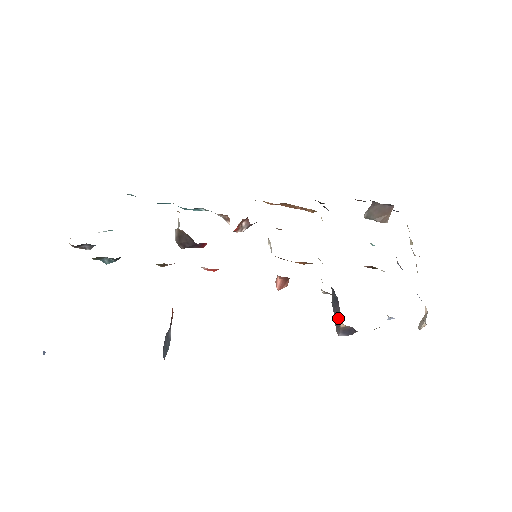
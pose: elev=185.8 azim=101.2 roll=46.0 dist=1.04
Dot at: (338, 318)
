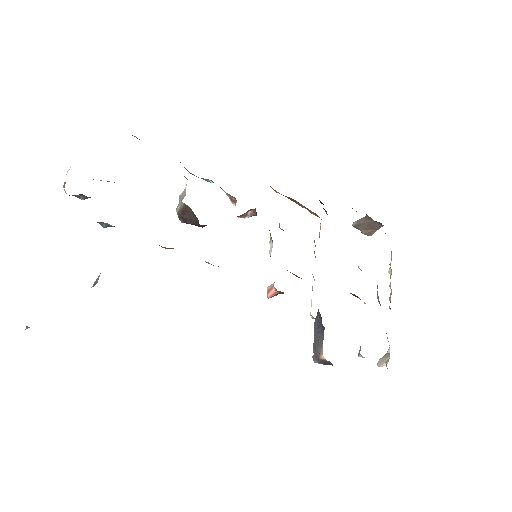
Dot at: (319, 347)
